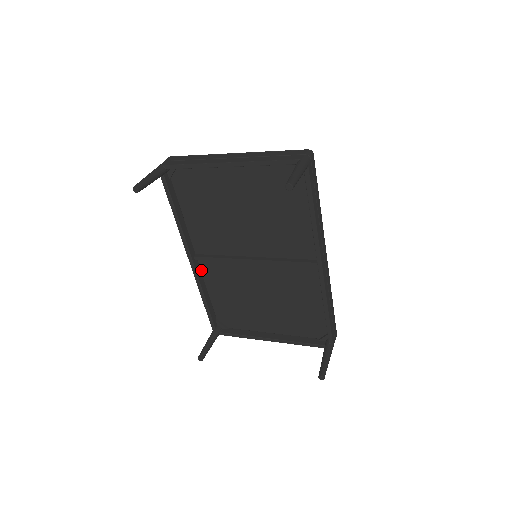
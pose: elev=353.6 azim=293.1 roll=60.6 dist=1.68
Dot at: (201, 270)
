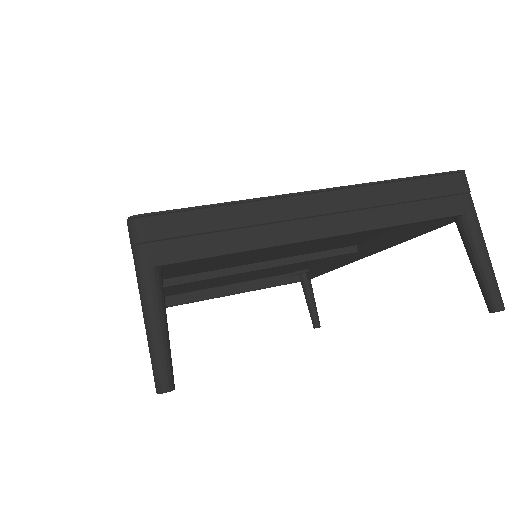
Dot at: occluded
